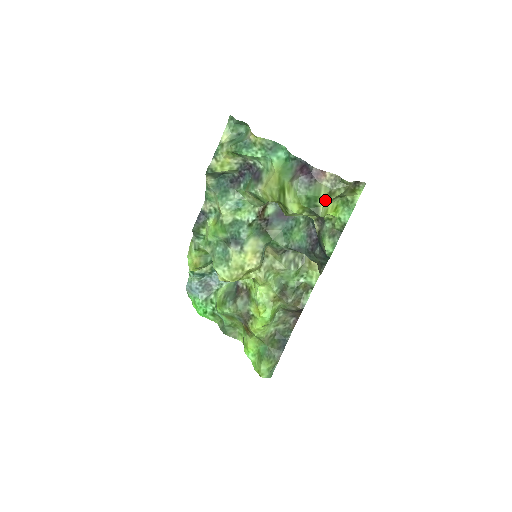
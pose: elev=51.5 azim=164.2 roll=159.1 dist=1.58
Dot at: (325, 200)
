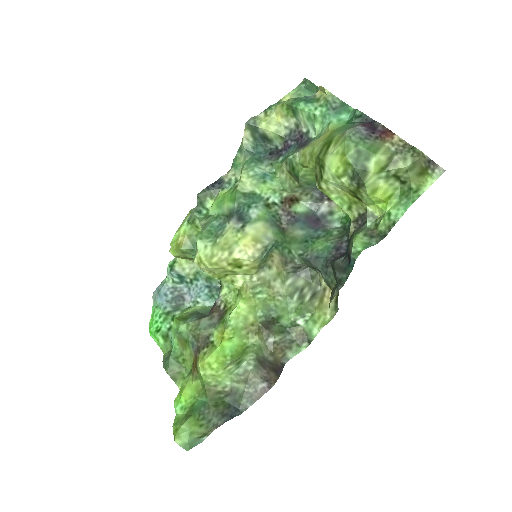
Dot at: (380, 166)
